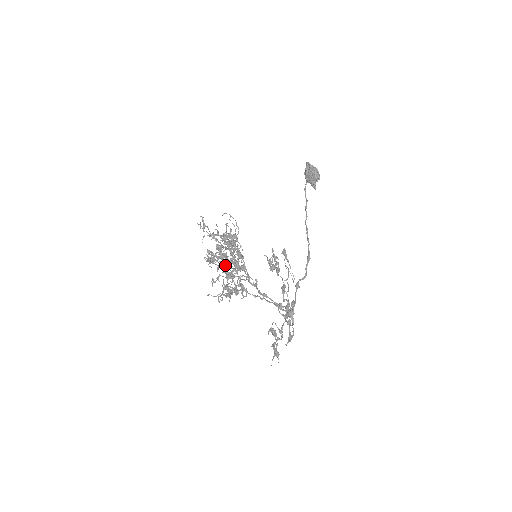
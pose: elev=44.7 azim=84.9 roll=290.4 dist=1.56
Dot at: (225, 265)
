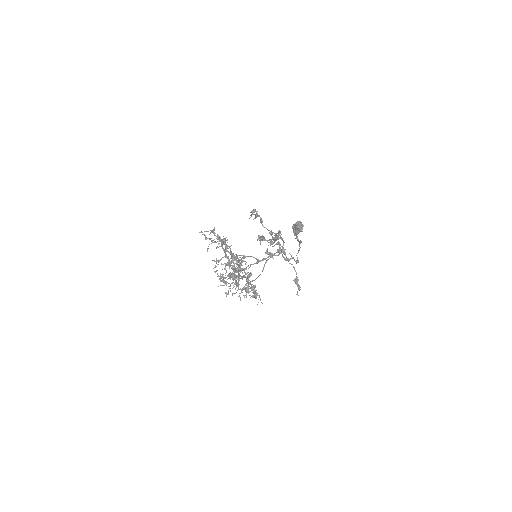
Dot at: (222, 242)
